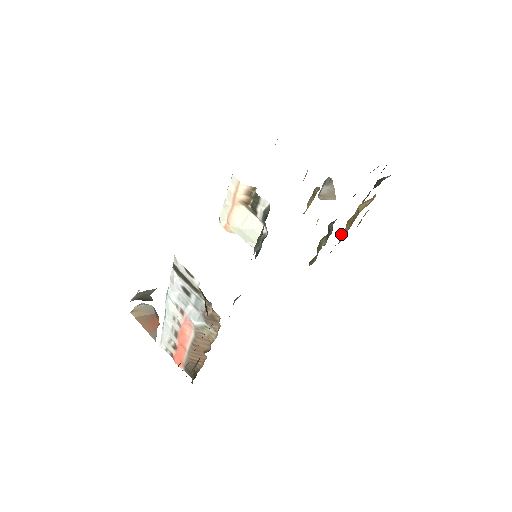
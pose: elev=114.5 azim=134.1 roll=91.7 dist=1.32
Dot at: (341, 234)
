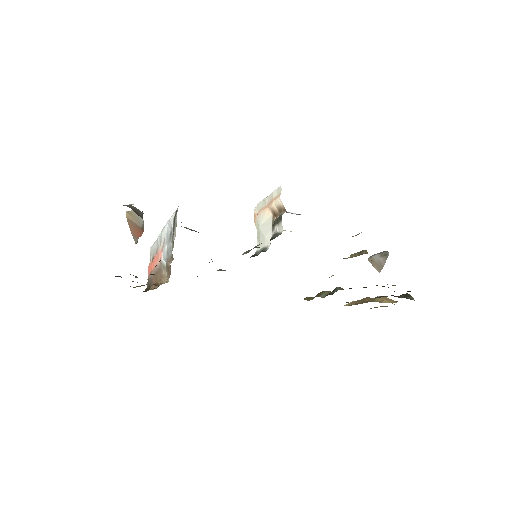
Dot at: (353, 301)
